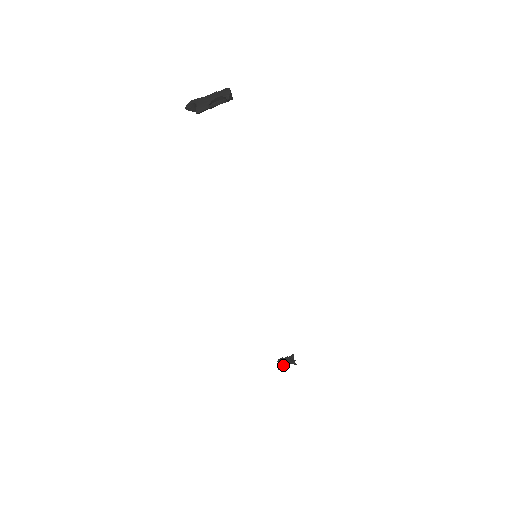
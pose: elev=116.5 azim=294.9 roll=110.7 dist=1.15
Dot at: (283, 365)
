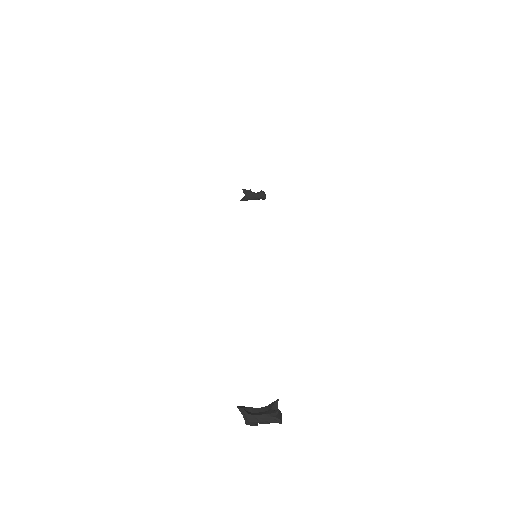
Dot at: (252, 414)
